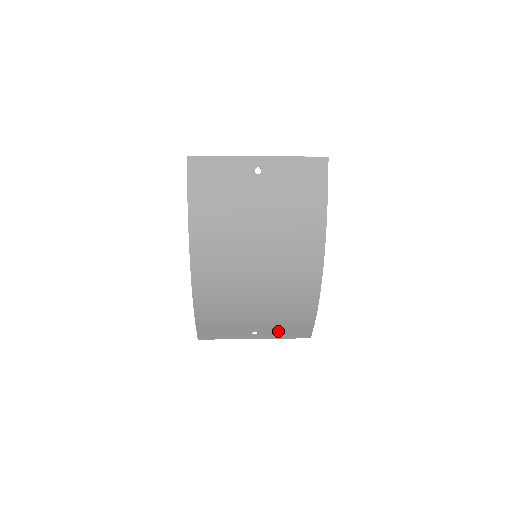
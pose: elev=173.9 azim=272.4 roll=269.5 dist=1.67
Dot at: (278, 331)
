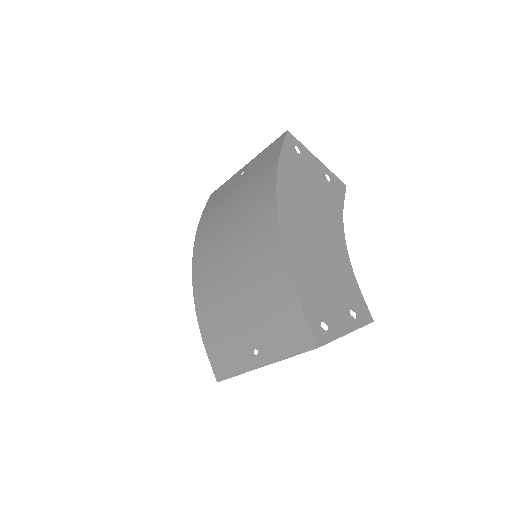
Dot at: (275, 340)
